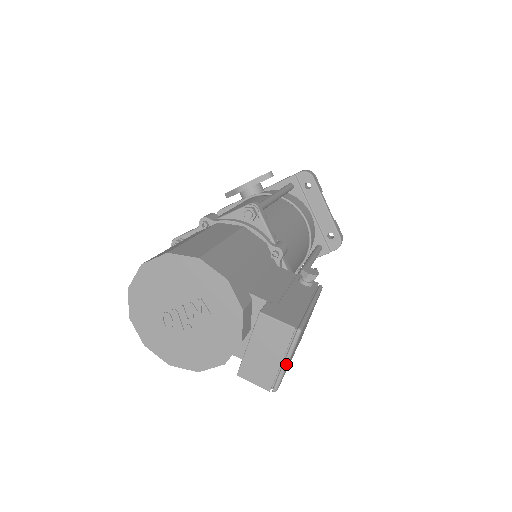
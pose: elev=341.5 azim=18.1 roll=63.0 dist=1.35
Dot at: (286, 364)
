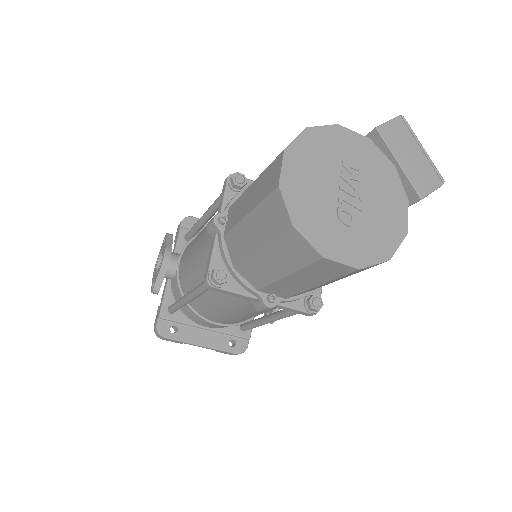
Dot at: occluded
